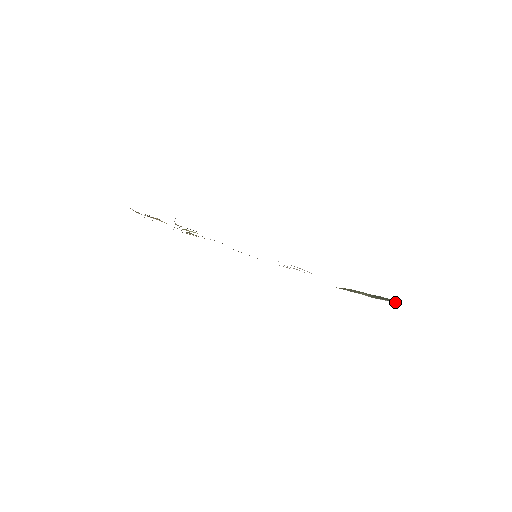
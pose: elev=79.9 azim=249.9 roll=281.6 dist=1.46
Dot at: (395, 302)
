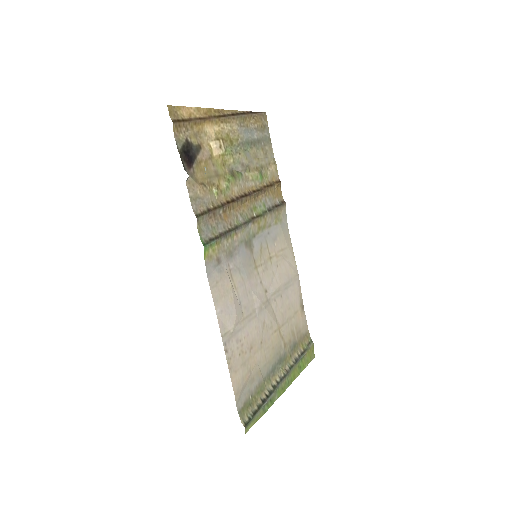
Dot at: (245, 420)
